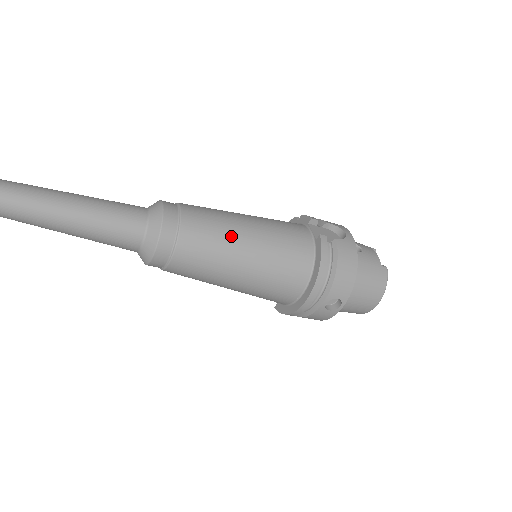
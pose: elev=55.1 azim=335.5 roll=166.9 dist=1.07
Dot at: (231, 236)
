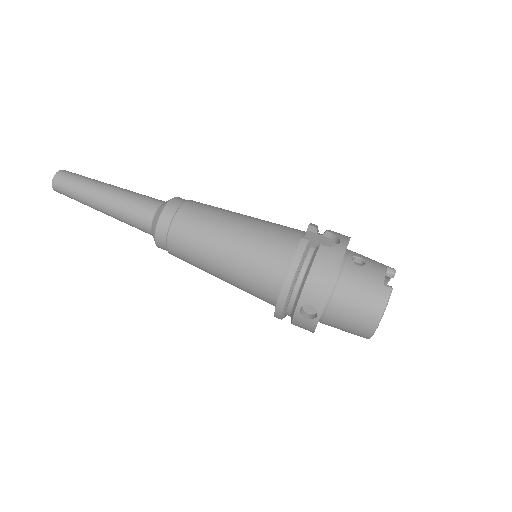
Dot at: (215, 229)
